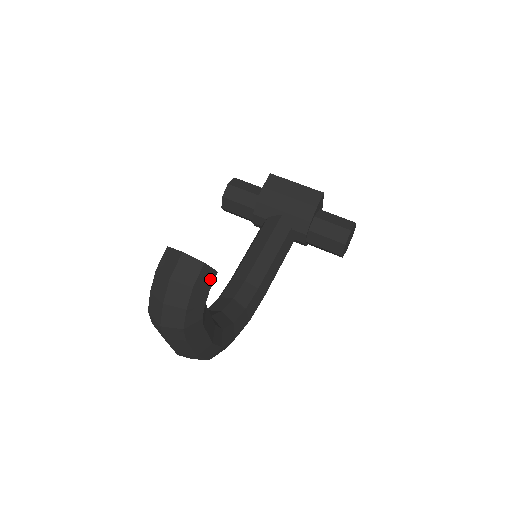
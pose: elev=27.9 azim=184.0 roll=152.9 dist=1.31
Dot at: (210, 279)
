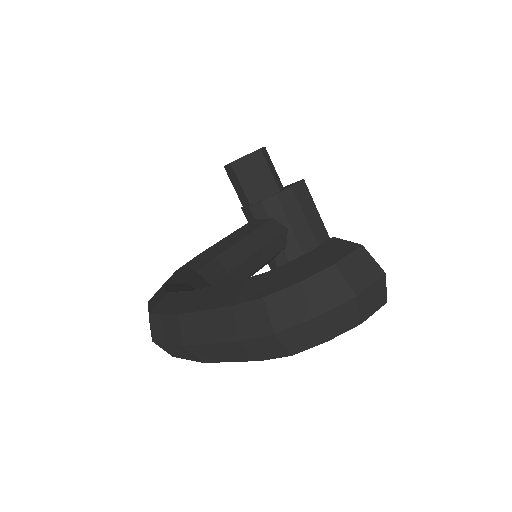
Dot at: occluded
